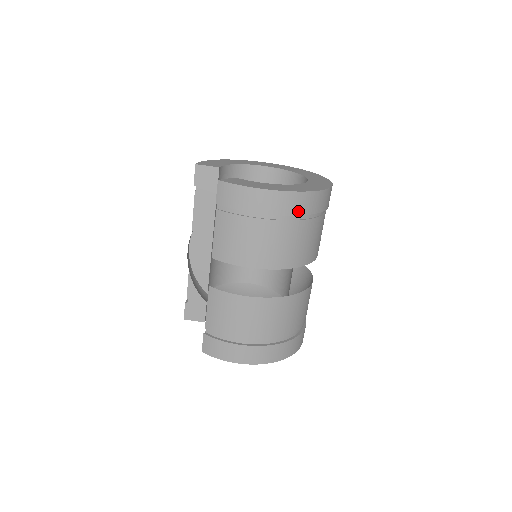
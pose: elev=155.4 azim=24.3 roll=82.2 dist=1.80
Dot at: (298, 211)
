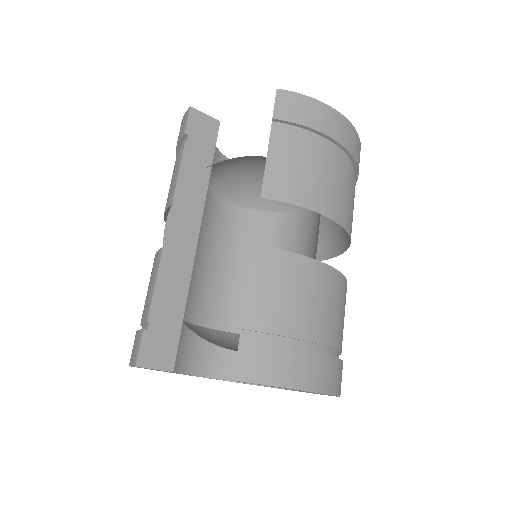
Dot at: (357, 159)
